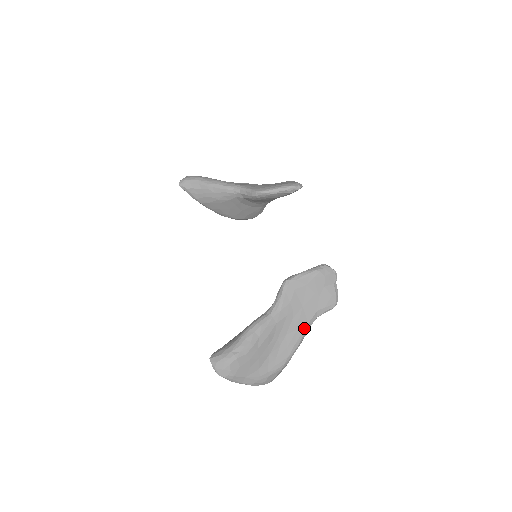
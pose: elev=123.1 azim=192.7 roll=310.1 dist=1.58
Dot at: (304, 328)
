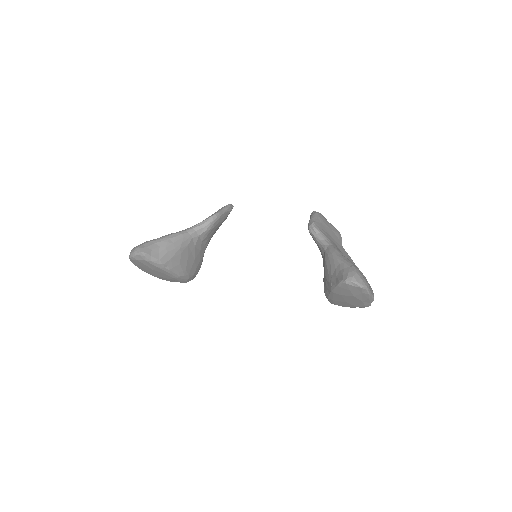
Dot at: (346, 253)
